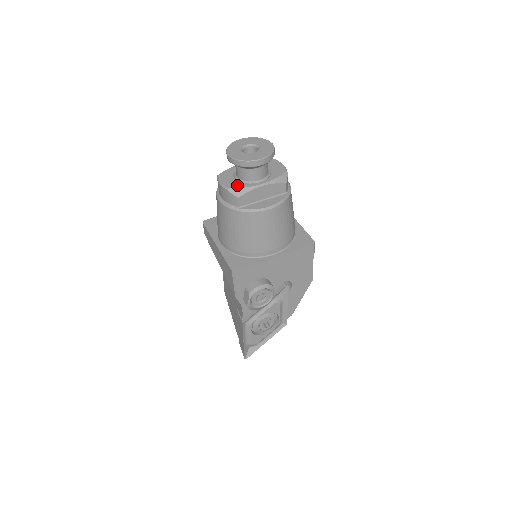
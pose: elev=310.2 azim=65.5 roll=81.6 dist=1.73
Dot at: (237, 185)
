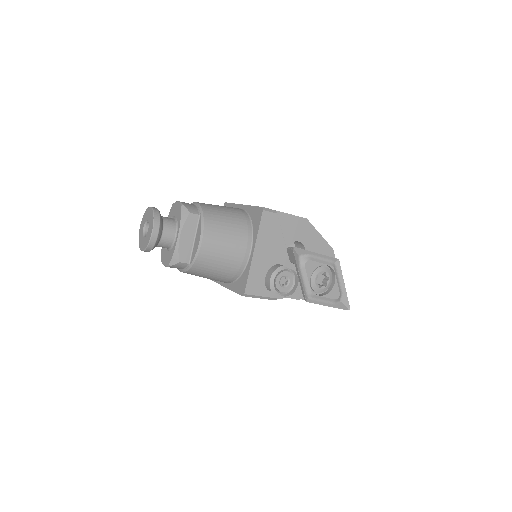
Dot at: (170, 256)
